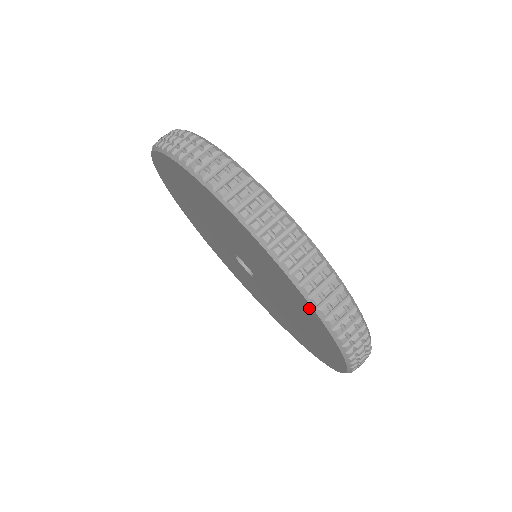
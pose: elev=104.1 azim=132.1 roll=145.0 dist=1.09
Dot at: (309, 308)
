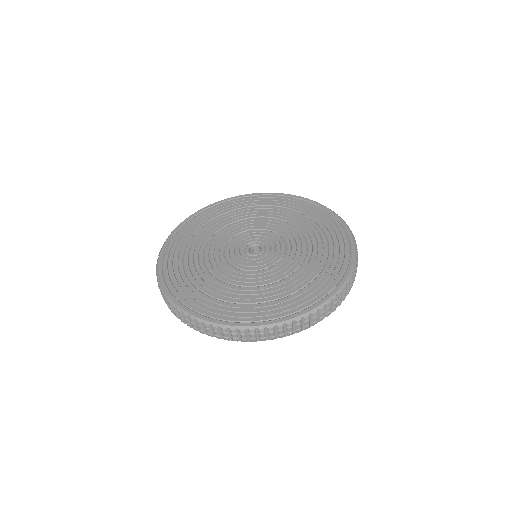
Dot at: occluded
